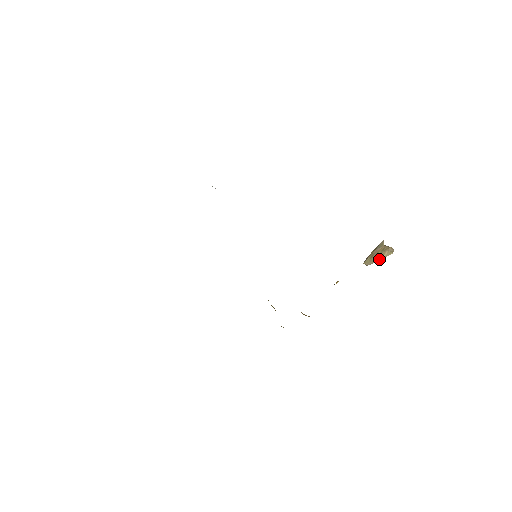
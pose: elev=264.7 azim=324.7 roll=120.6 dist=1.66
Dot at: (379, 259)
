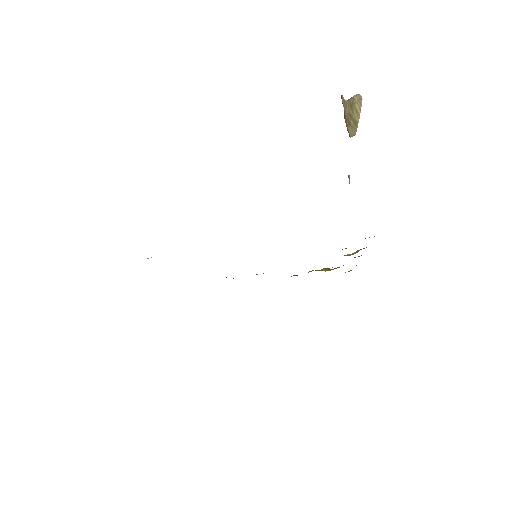
Dot at: (357, 119)
